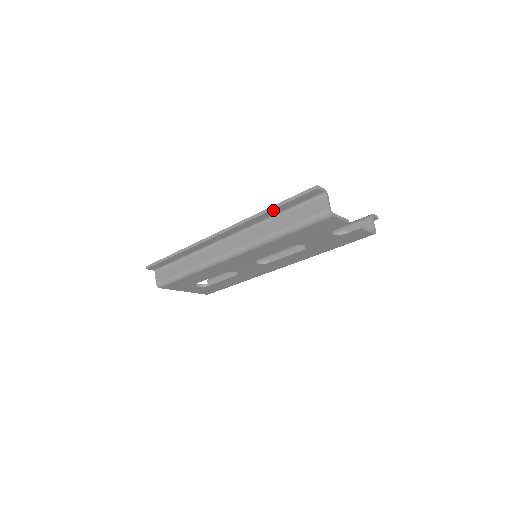
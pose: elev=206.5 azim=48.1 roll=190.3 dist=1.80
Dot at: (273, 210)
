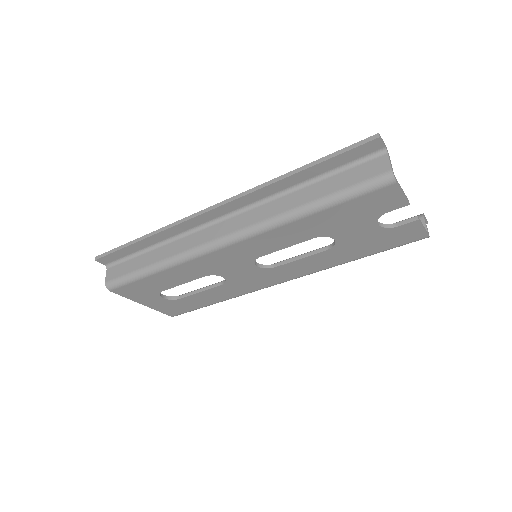
Dot at: (303, 172)
